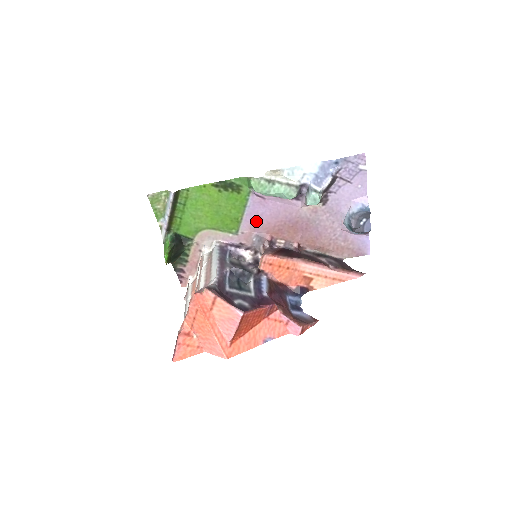
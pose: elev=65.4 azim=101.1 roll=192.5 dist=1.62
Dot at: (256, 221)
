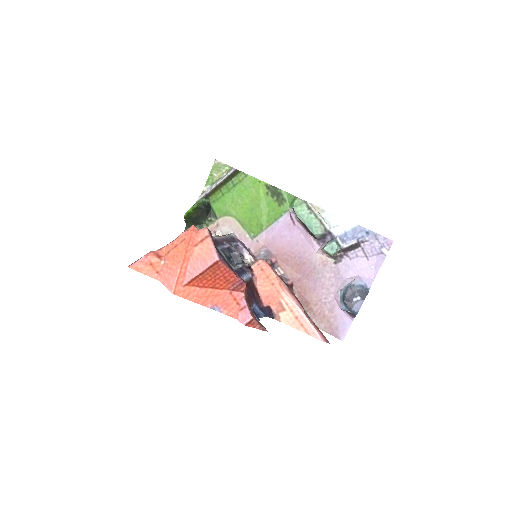
Dot at: (275, 239)
